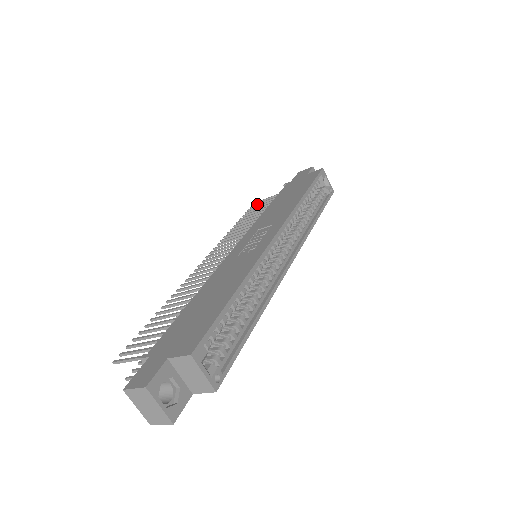
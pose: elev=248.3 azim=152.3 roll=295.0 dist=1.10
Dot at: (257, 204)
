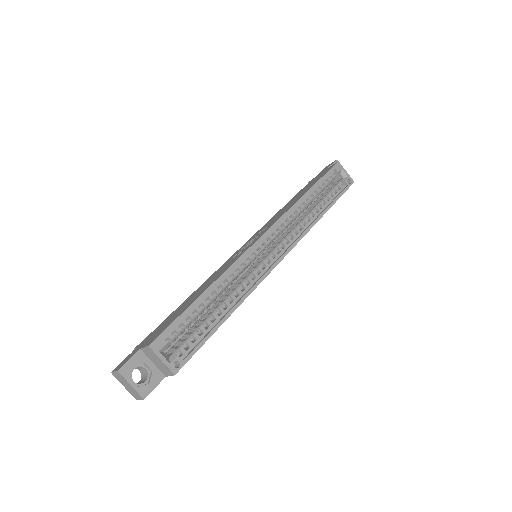
Dot at: occluded
